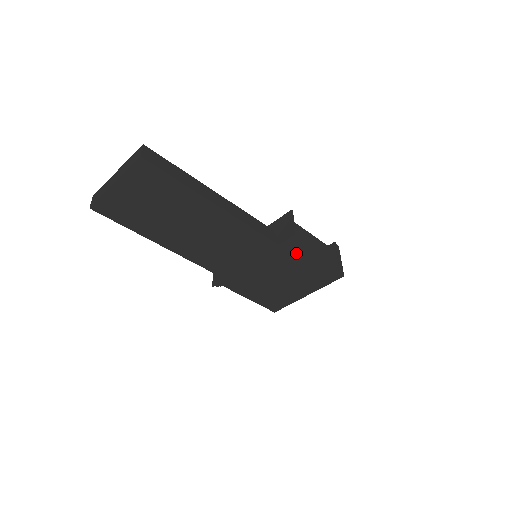
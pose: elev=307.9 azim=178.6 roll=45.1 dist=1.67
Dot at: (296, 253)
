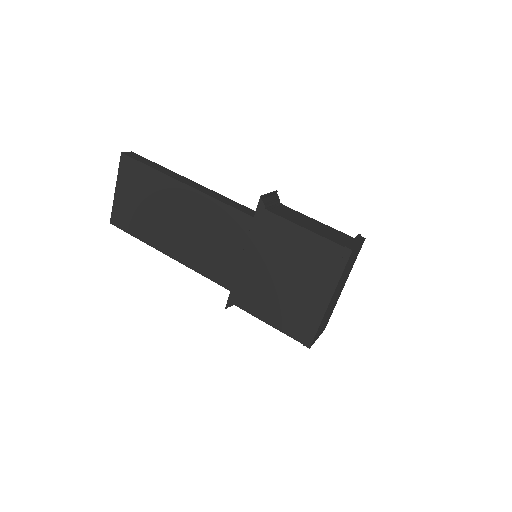
Dot at: (277, 225)
